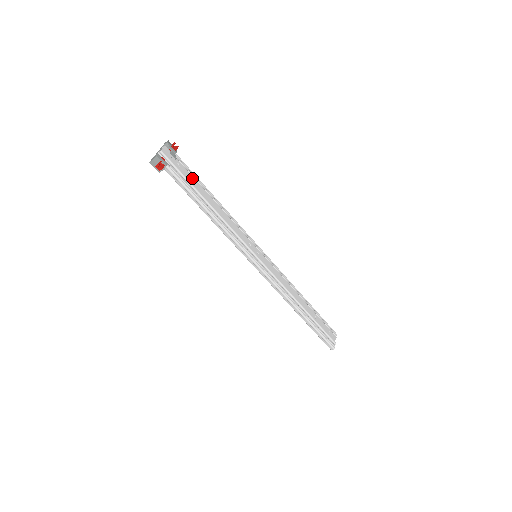
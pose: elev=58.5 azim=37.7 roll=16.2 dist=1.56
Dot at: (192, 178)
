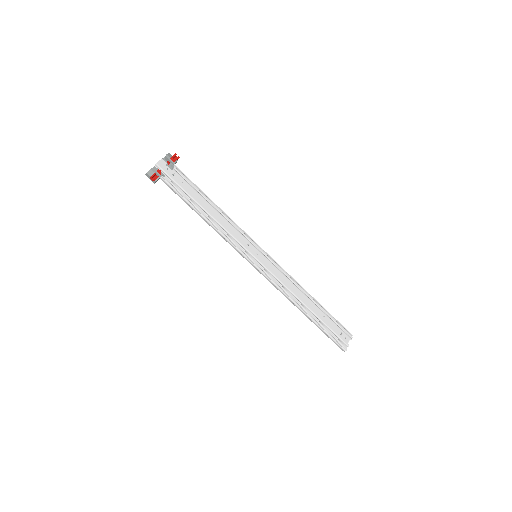
Dot at: (188, 186)
